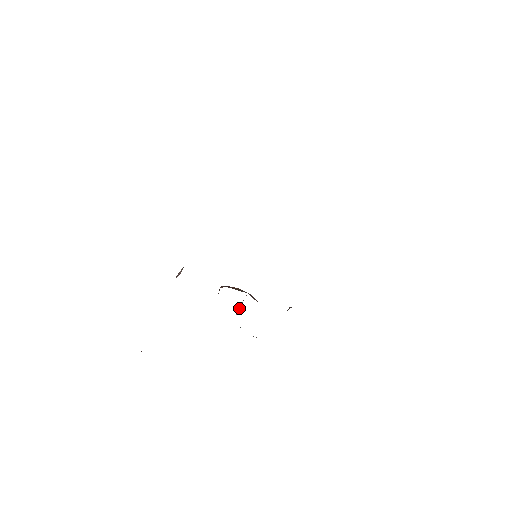
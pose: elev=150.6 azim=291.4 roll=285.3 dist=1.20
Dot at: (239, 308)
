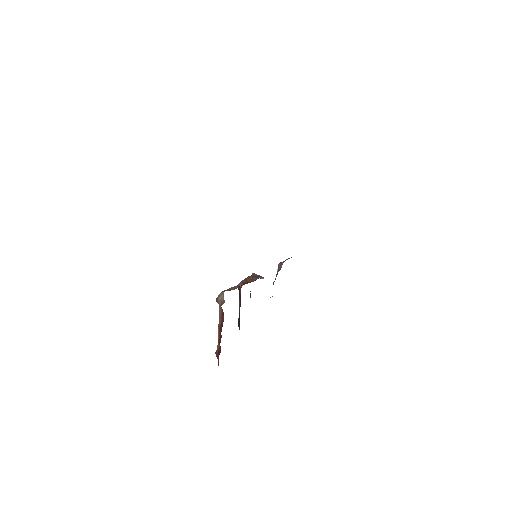
Dot at: occluded
